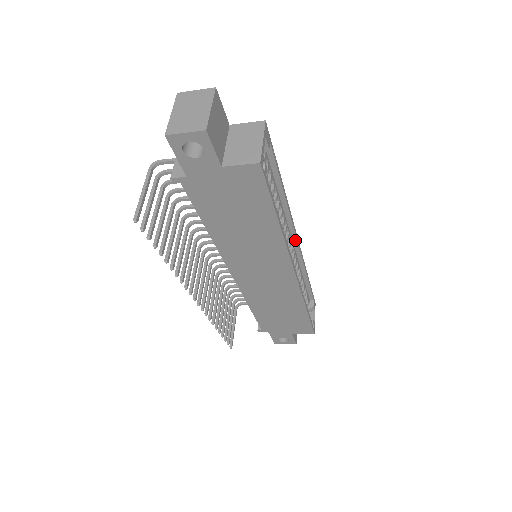
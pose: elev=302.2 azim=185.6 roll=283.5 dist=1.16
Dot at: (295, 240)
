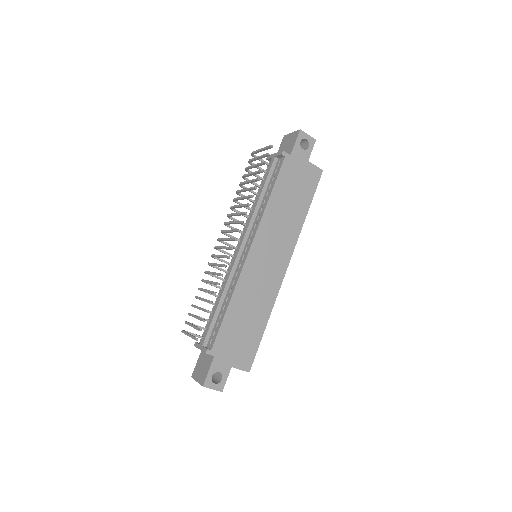
Dot at: occluded
